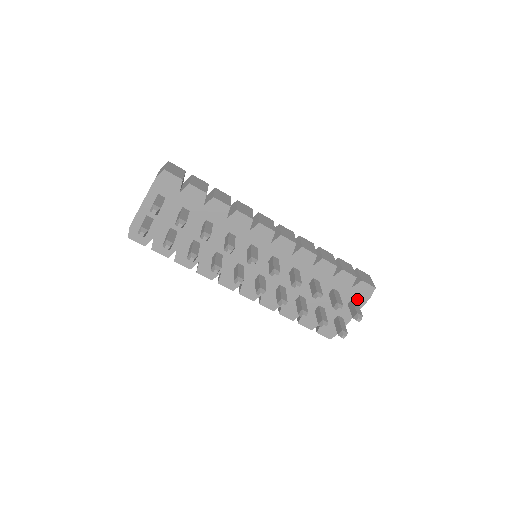
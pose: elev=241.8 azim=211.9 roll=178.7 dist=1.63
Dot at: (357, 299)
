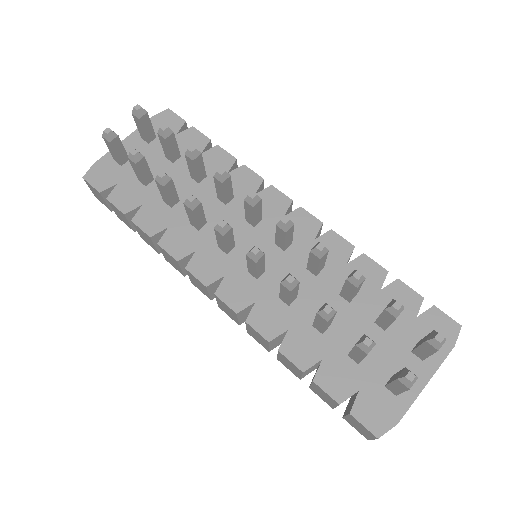
Dot at: occluded
